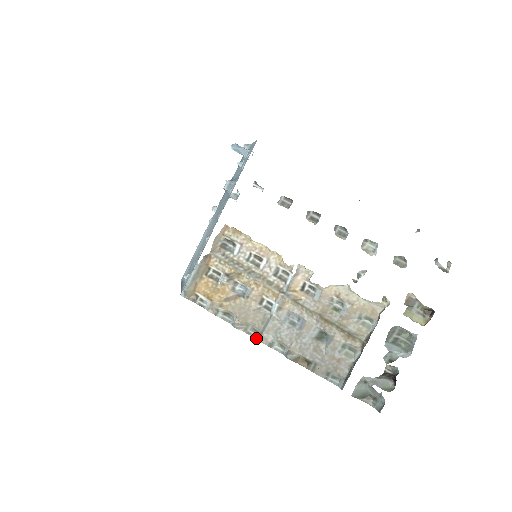
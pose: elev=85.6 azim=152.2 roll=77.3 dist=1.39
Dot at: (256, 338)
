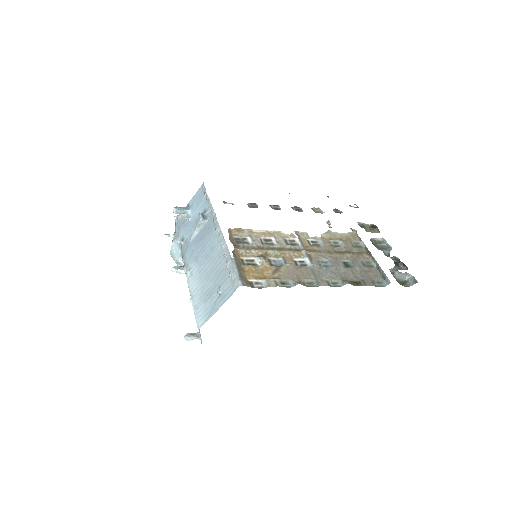
Dot at: (317, 286)
